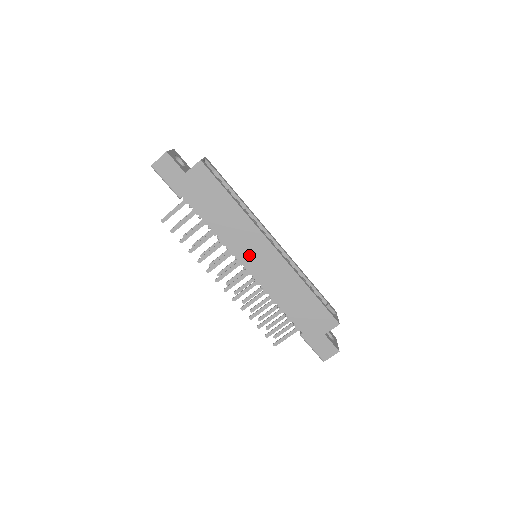
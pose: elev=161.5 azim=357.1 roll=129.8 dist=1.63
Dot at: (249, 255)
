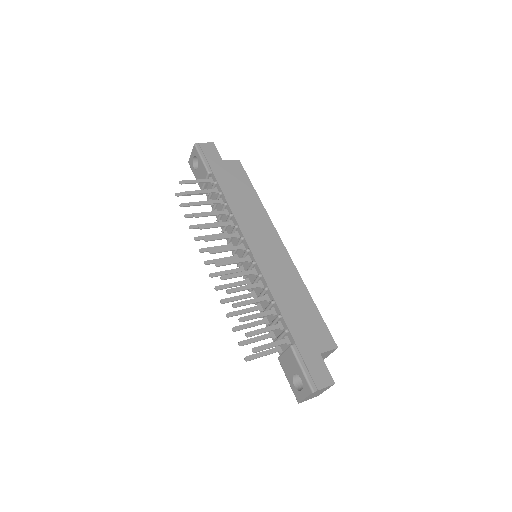
Dot at: (257, 240)
